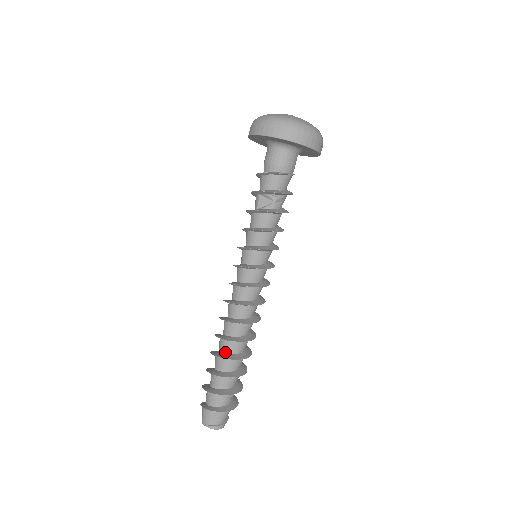
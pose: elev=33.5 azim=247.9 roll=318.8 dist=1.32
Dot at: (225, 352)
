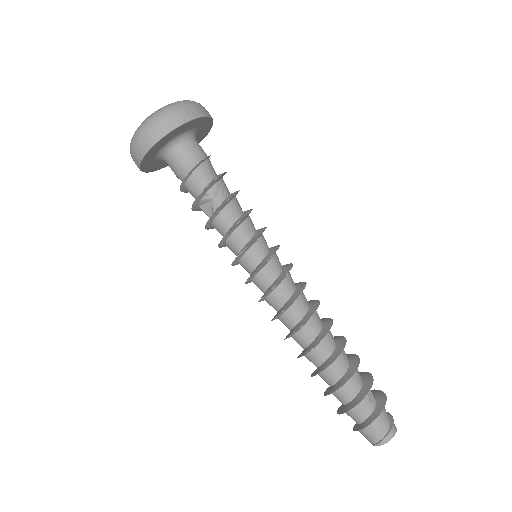
Dot at: (318, 365)
